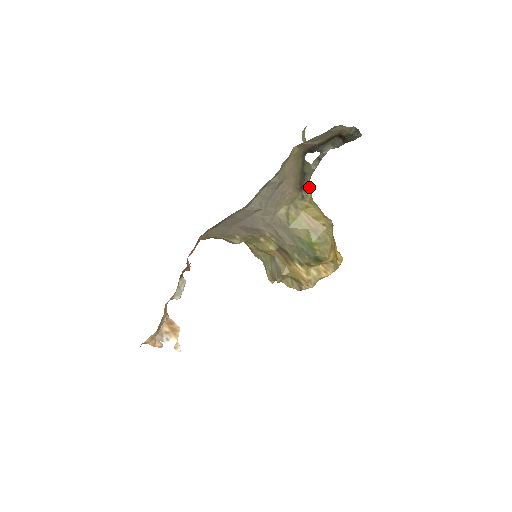
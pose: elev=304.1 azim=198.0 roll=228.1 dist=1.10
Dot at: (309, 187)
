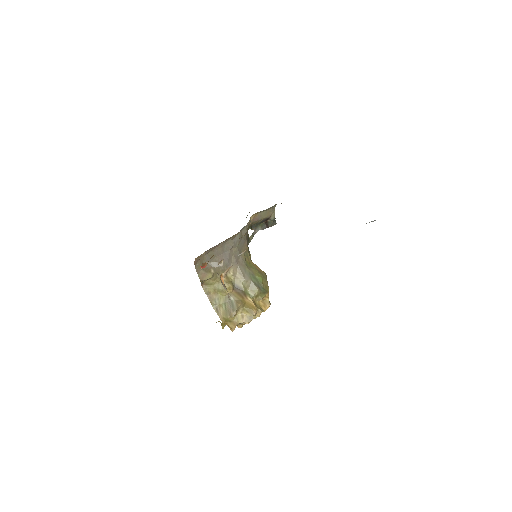
Dot at: occluded
